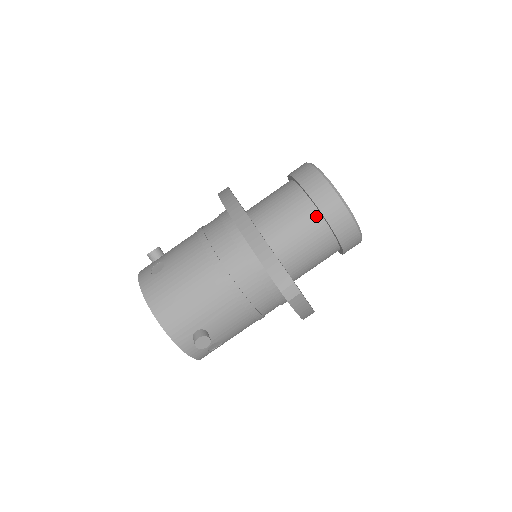
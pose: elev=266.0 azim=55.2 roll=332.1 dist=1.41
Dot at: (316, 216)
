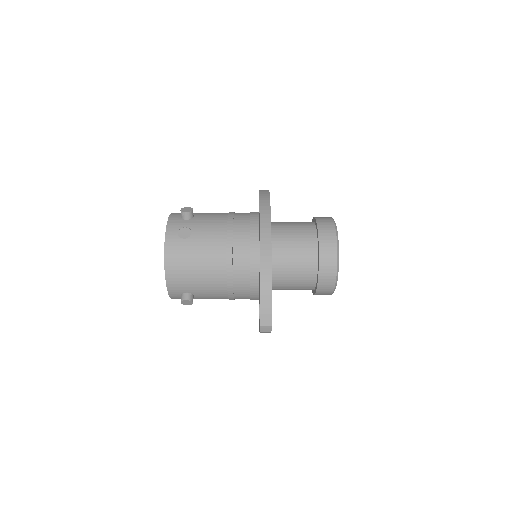
Dot at: (314, 272)
